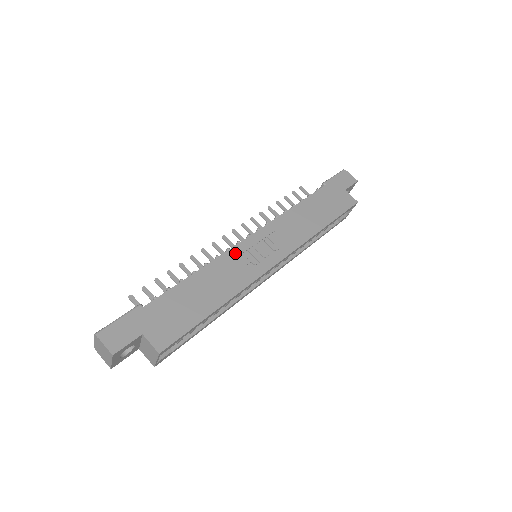
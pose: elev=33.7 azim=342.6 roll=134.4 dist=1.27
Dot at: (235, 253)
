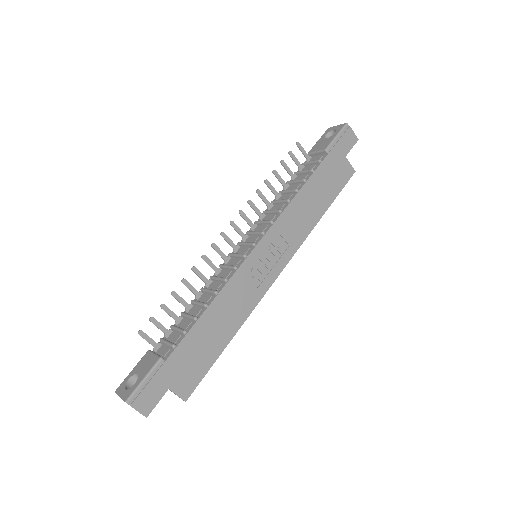
Dot at: (243, 272)
